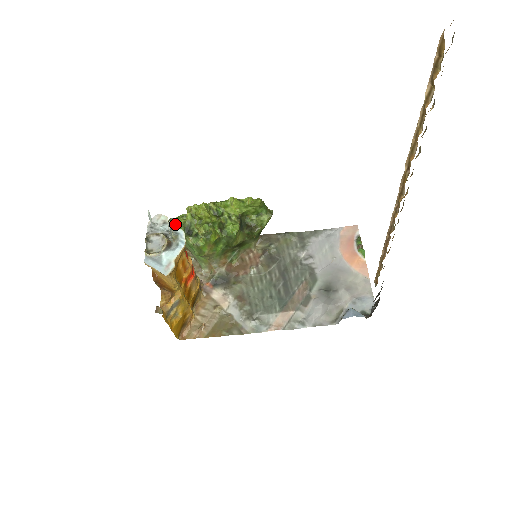
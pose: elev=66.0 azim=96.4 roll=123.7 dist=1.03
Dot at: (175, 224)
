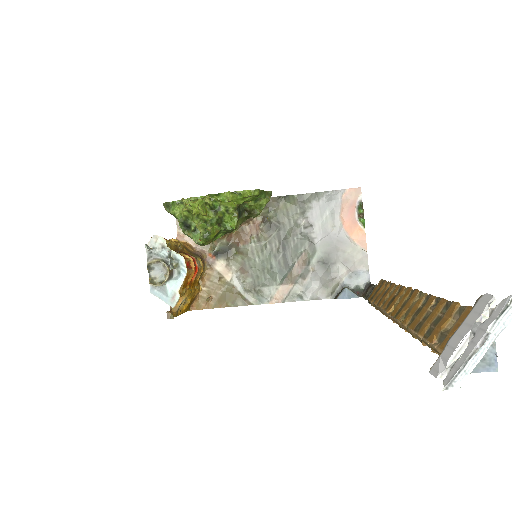
Dot at: (171, 213)
